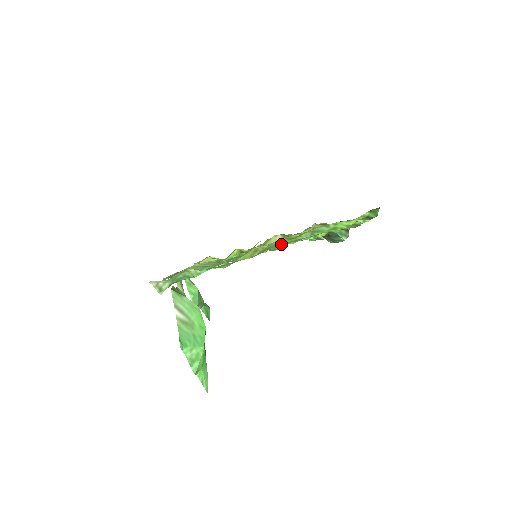
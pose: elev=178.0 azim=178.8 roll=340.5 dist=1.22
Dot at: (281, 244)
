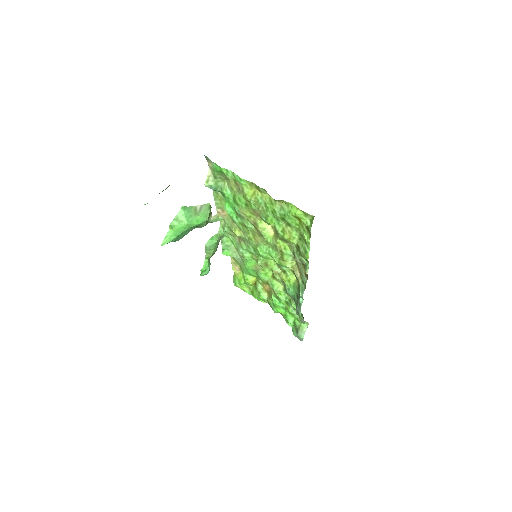
Dot at: (266, 207)
